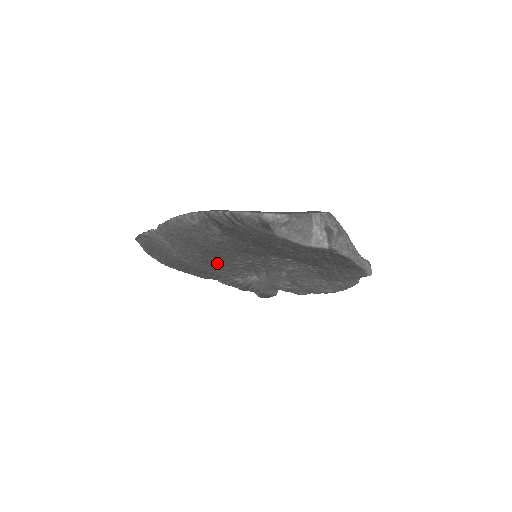
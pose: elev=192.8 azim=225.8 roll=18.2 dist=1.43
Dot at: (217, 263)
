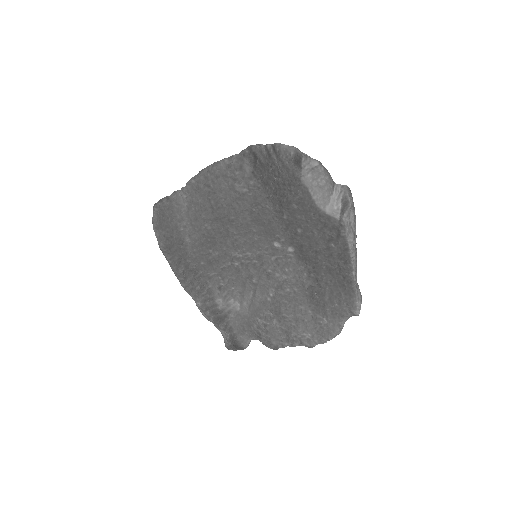
Dot at: (217, 250)
